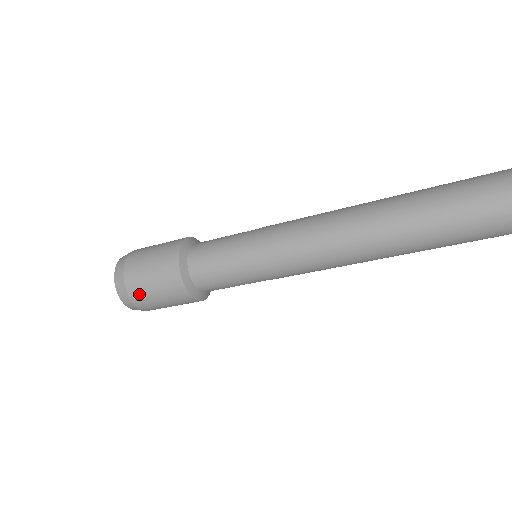
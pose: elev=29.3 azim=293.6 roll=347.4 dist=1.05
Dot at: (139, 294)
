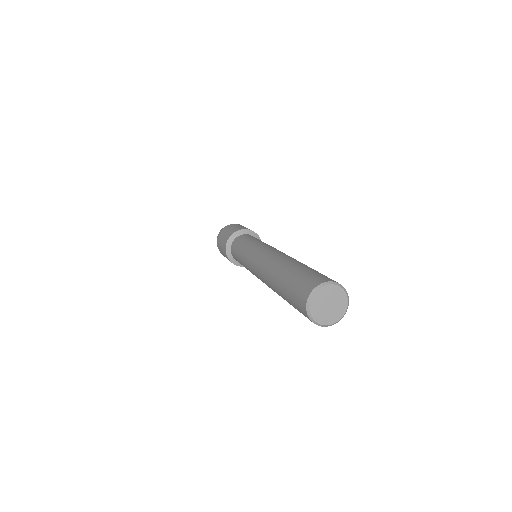
Dot at: occluded
